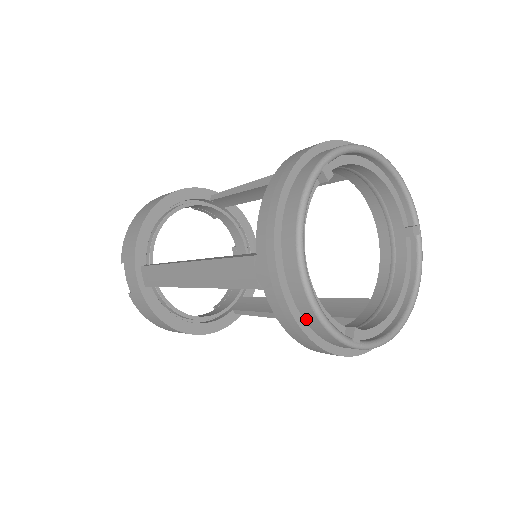
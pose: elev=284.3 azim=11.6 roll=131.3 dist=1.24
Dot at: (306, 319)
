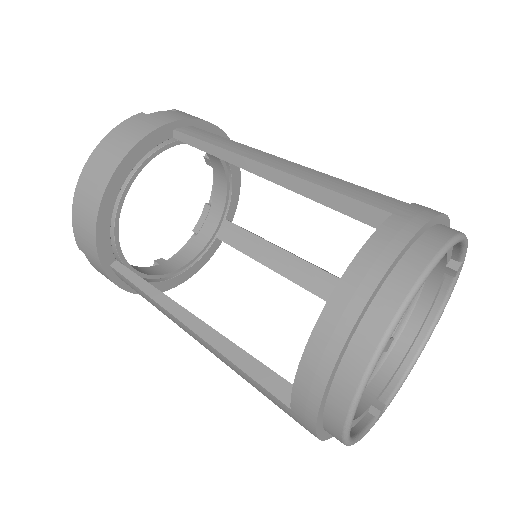
Dot at: occluded
